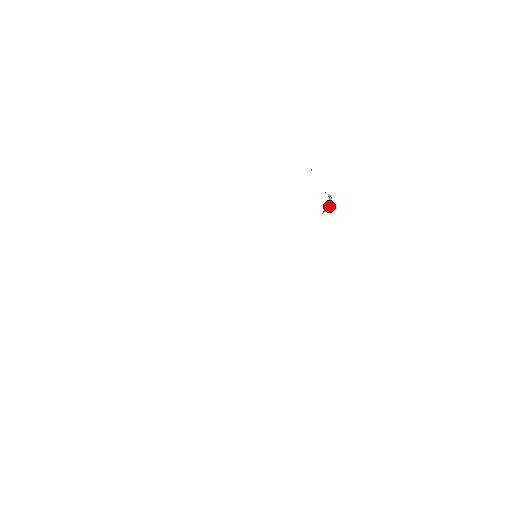
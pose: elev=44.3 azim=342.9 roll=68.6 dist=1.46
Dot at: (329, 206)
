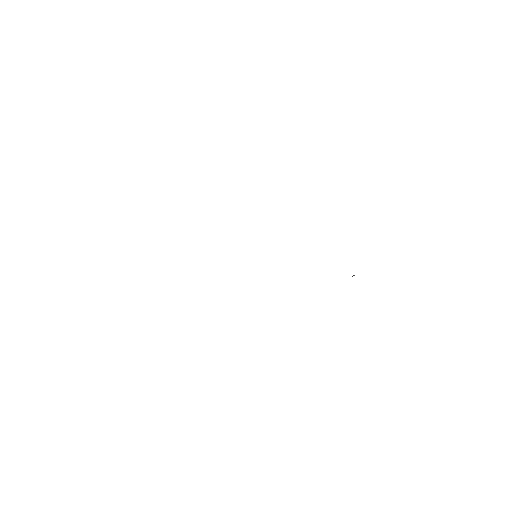
Dot at: occluded
